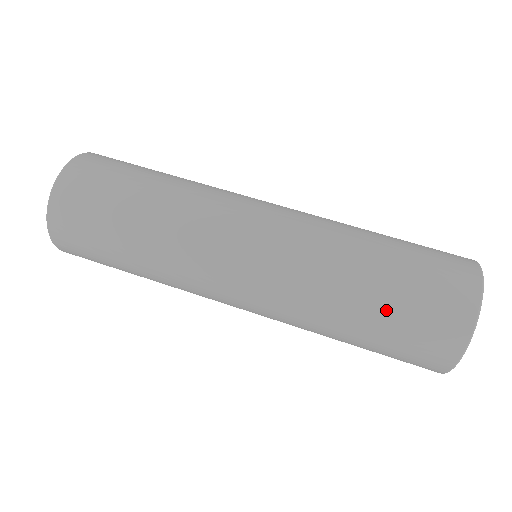
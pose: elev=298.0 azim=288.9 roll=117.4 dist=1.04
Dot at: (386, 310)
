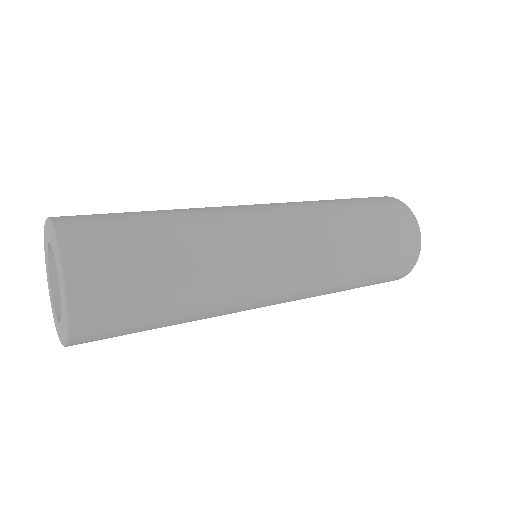
Dot at: (355, 201)
